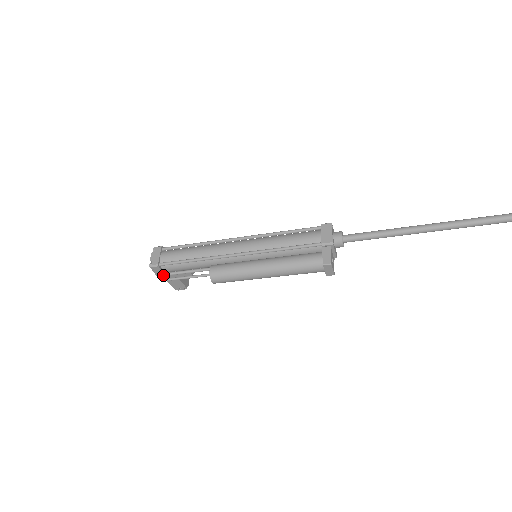
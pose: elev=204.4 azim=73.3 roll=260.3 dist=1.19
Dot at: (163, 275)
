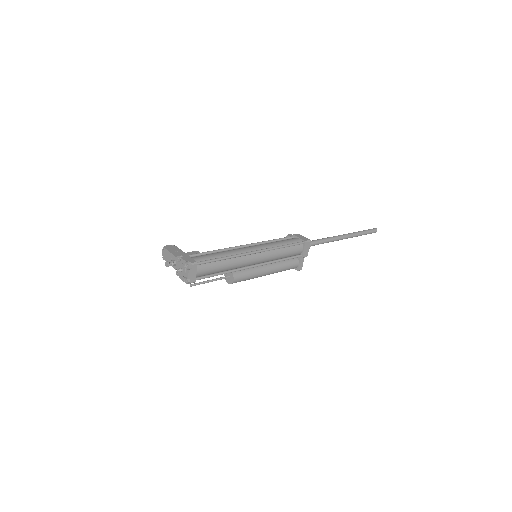
Dot at: occluded
